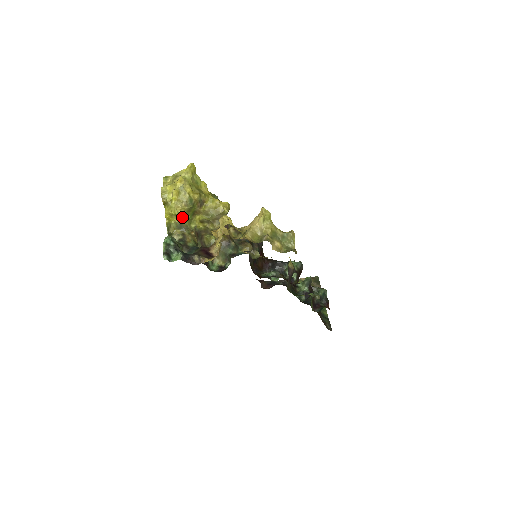
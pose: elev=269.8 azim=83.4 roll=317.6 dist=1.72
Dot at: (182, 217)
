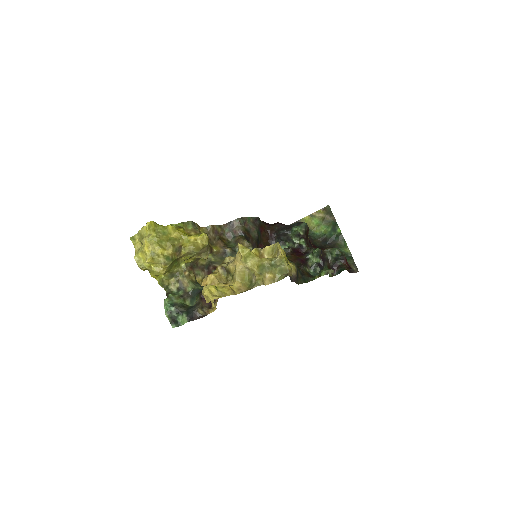
Dot at: (168, 270)
